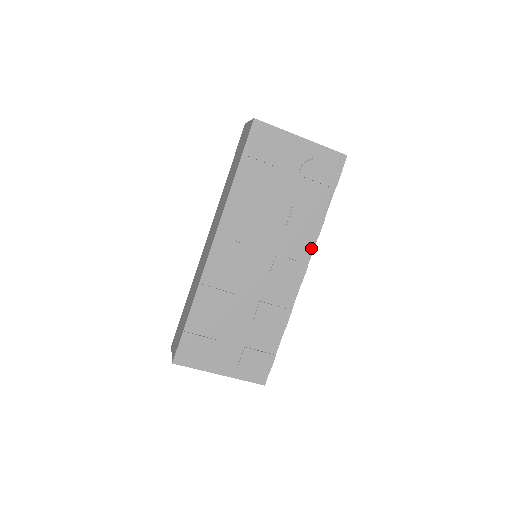
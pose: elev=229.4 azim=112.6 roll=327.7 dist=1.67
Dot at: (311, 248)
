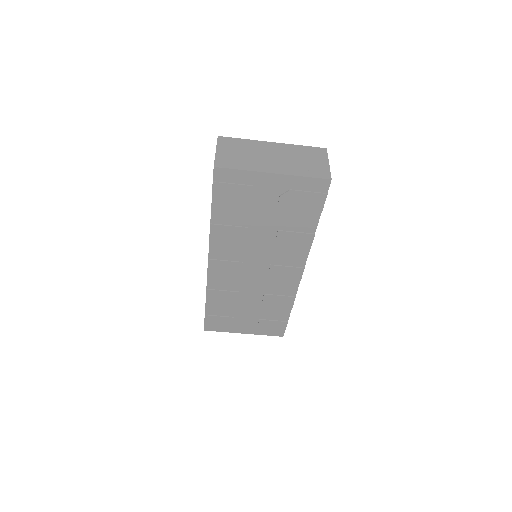
Dot at: (305, 256)
